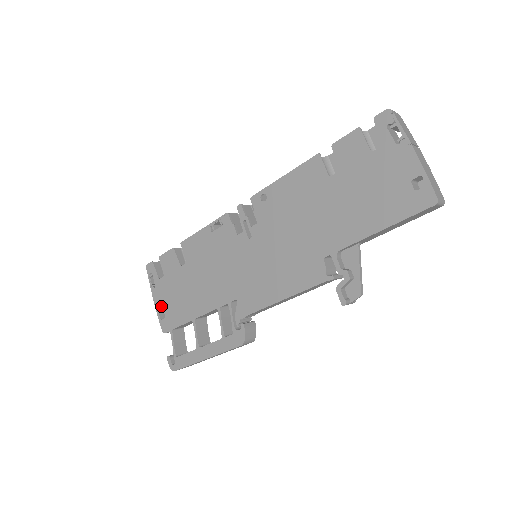
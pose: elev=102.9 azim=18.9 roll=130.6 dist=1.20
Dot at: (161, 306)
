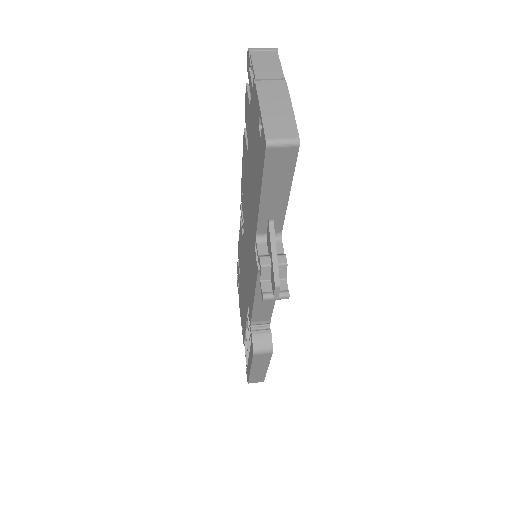
Dot at: (241, 318)
